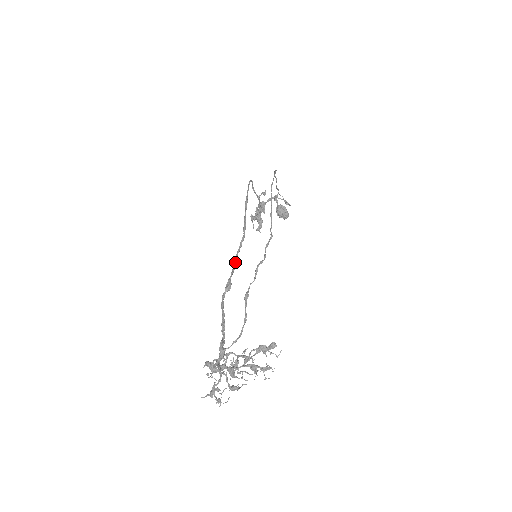
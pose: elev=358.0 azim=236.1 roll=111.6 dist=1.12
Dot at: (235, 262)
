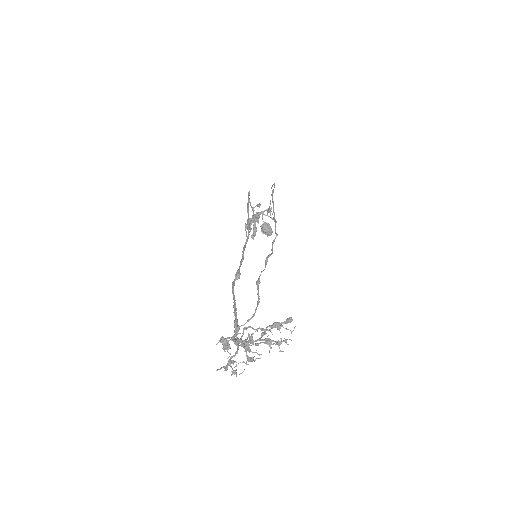
Dot at: (243, 255)
